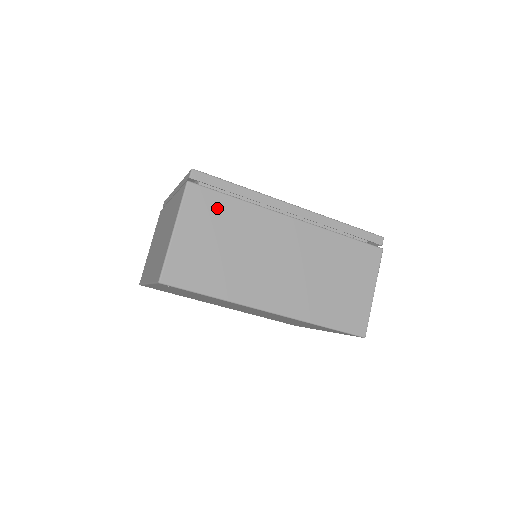
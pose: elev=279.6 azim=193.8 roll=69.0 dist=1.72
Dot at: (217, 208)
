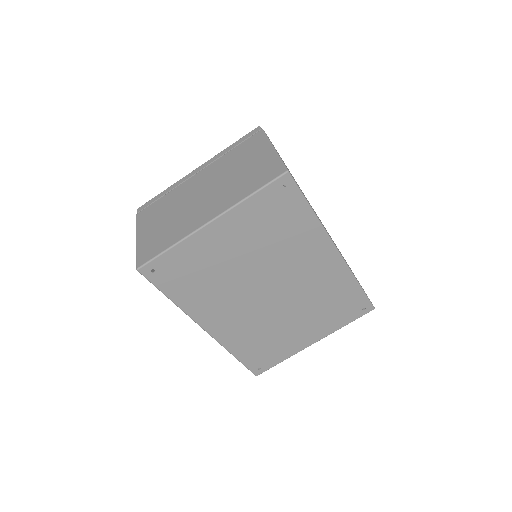
Dot at: occluded
